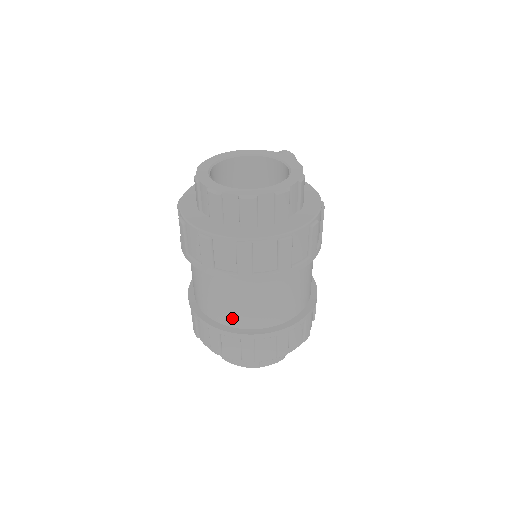
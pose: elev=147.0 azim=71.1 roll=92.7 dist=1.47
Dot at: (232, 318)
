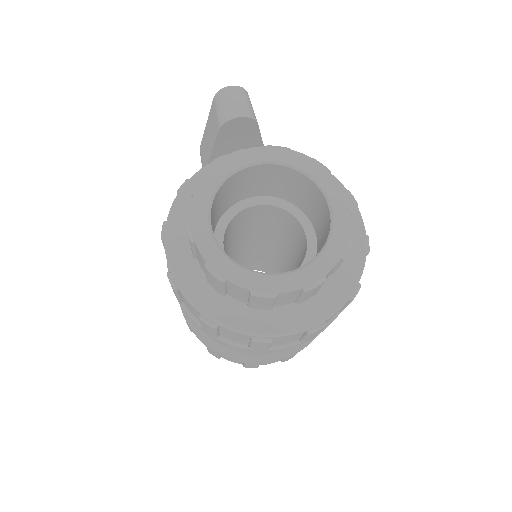
Dot at: occluded
